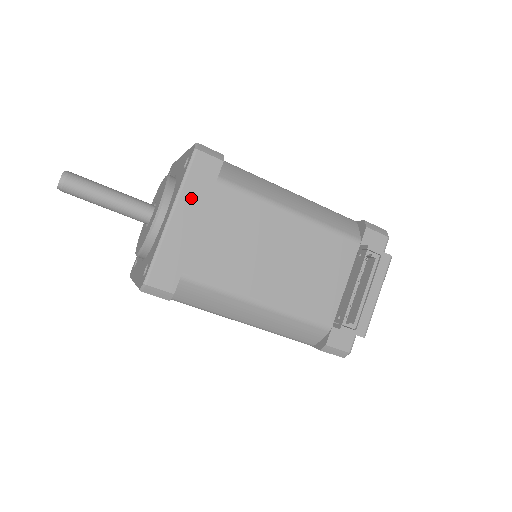
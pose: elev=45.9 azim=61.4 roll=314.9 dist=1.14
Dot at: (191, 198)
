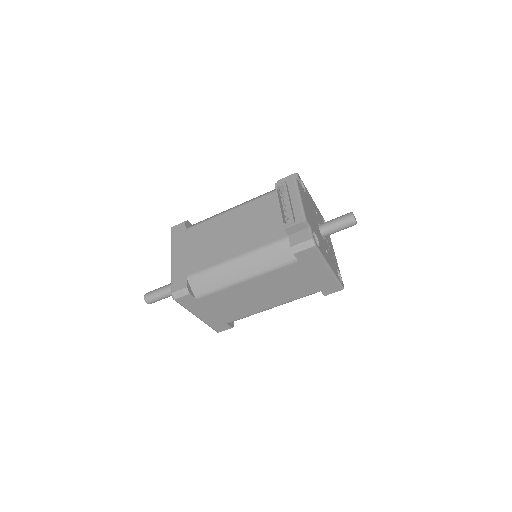
Dot at: (177, 245)
